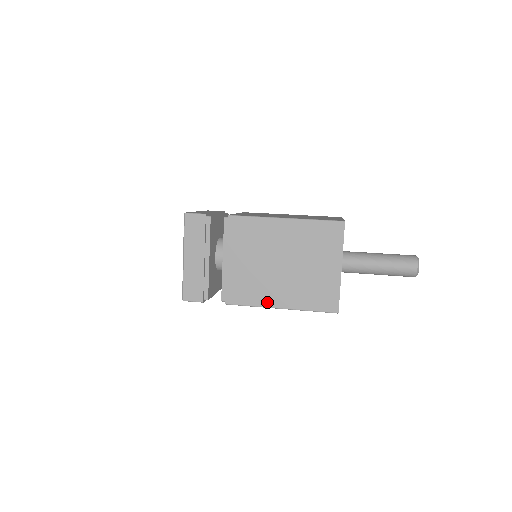
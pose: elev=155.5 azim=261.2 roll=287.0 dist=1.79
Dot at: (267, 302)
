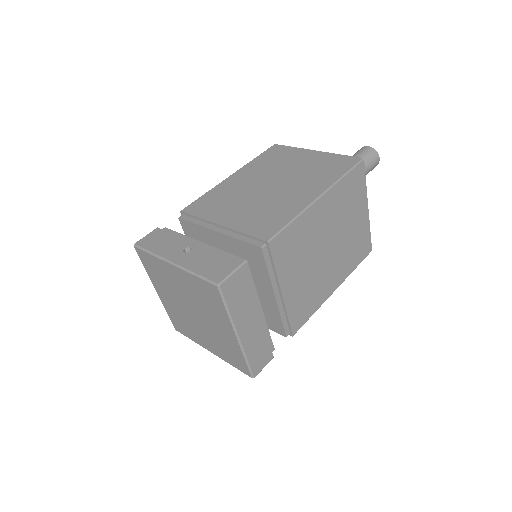
Dot at: (325, 296)
